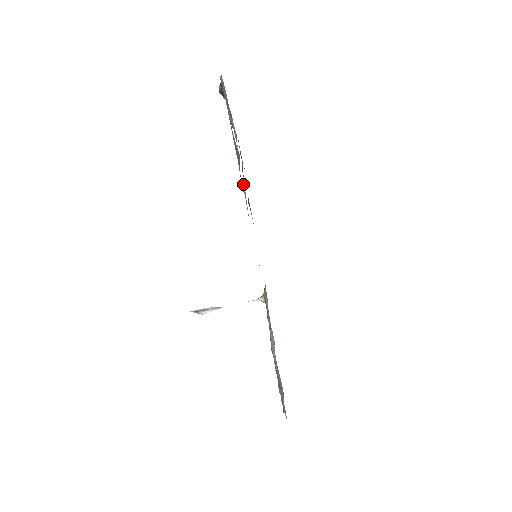
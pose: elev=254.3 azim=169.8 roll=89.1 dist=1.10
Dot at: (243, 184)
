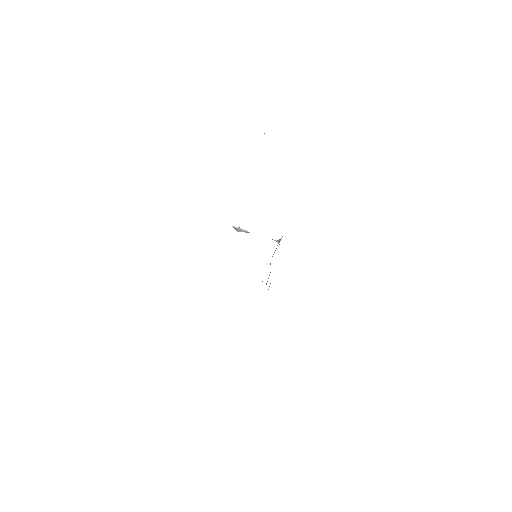
Dot at: occluded
